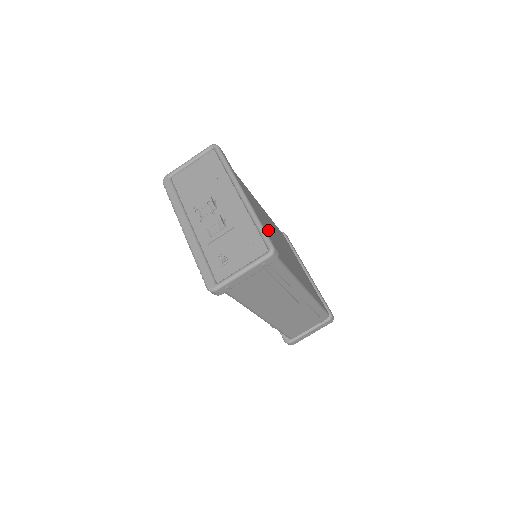
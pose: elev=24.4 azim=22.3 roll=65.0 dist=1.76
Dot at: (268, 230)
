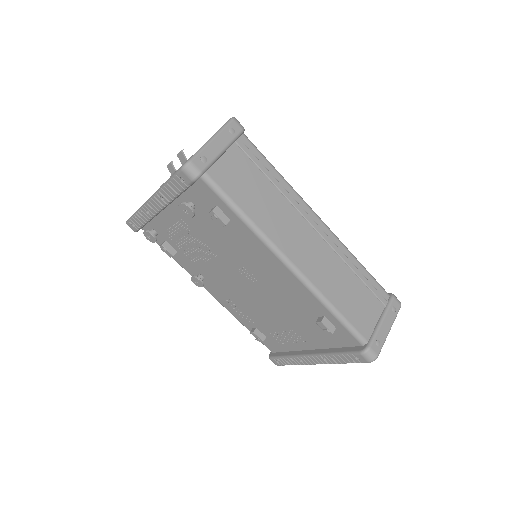
Dot at: occluded
